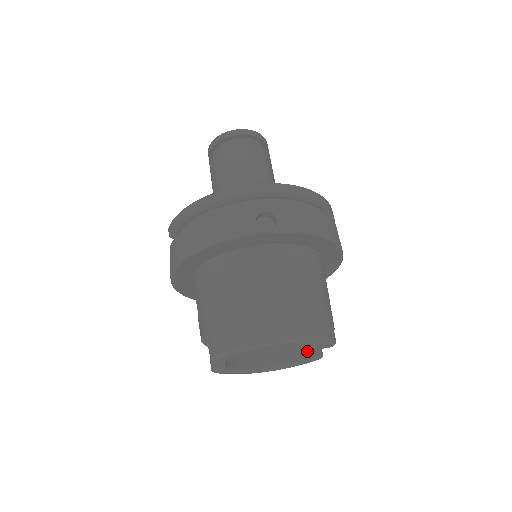
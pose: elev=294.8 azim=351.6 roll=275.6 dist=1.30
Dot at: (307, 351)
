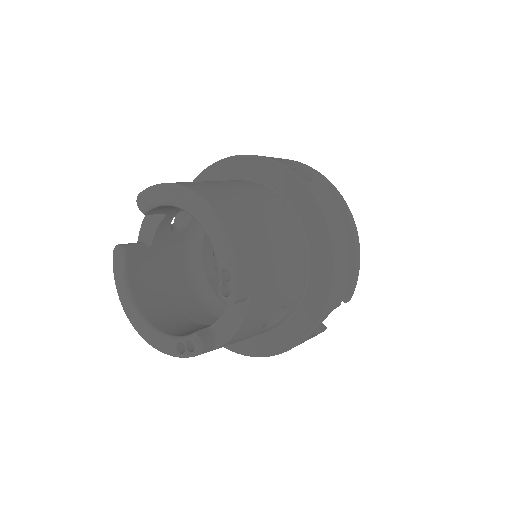
Dot at: (196, 331)
